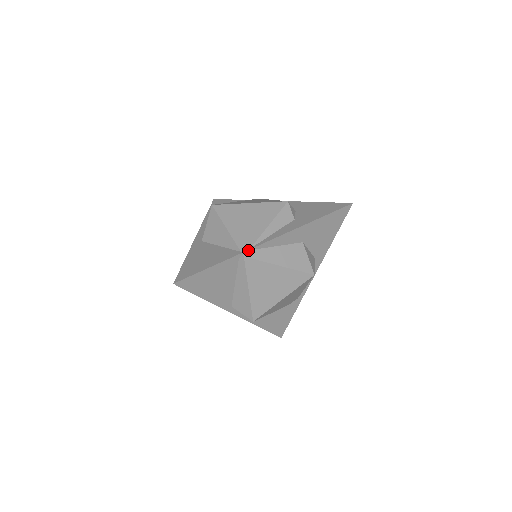
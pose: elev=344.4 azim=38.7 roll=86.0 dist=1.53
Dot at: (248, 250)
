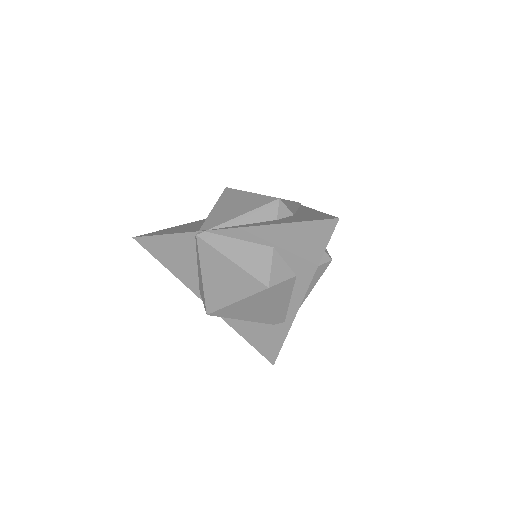
Dot at: (204, 231)
